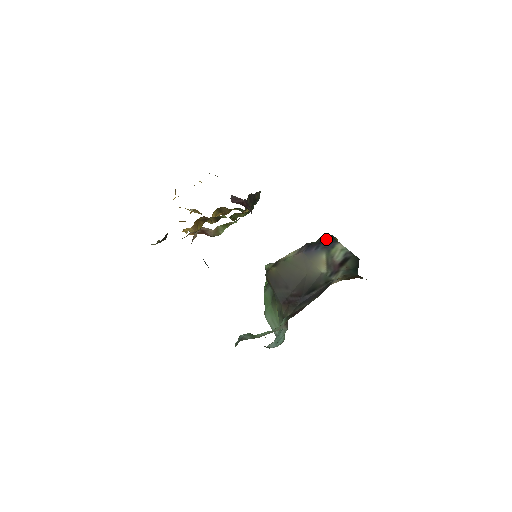
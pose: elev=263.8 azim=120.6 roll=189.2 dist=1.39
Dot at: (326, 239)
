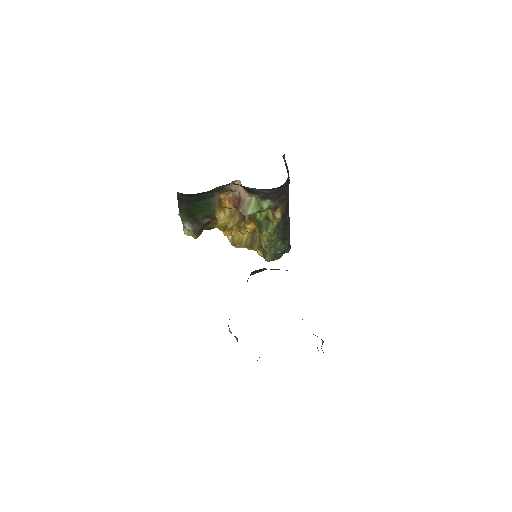
Dot at: occluded
